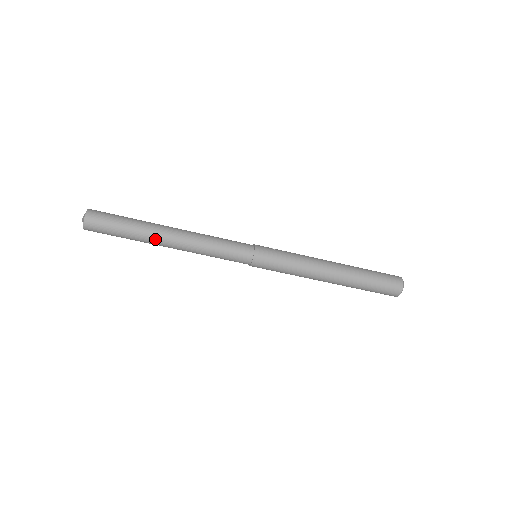
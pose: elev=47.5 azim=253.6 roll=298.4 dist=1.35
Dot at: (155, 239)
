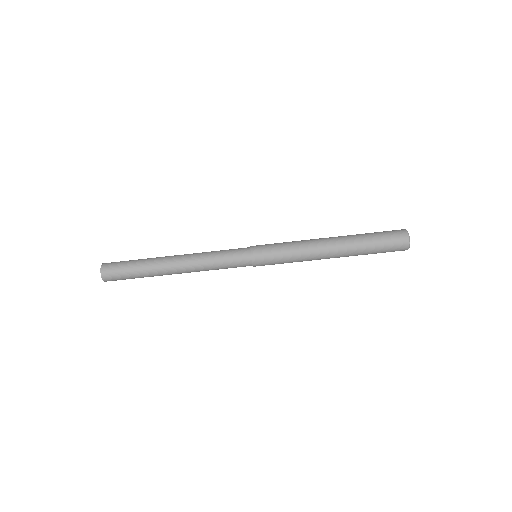
Dot at: (161, 260)
